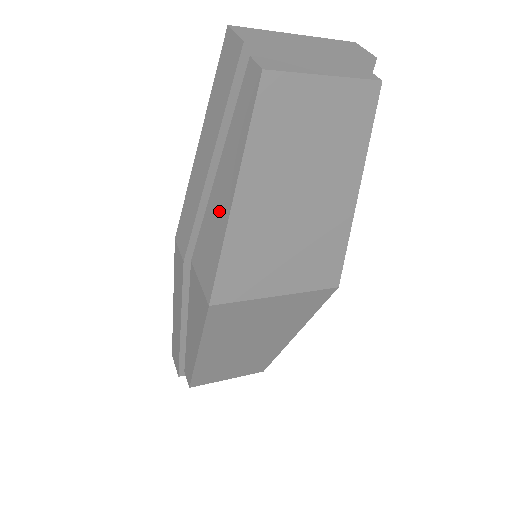
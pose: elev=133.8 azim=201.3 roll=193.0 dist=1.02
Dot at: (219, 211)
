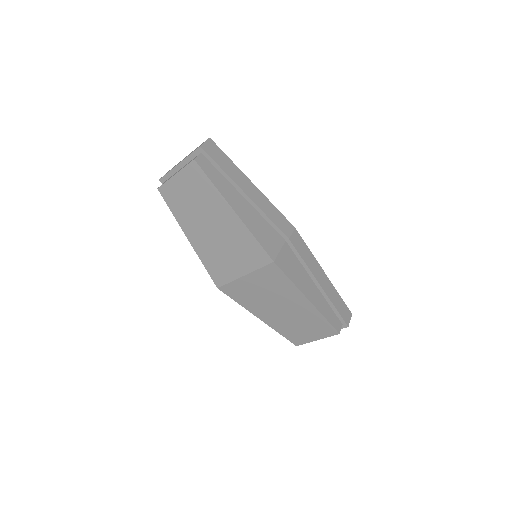
Dot at: occluded
